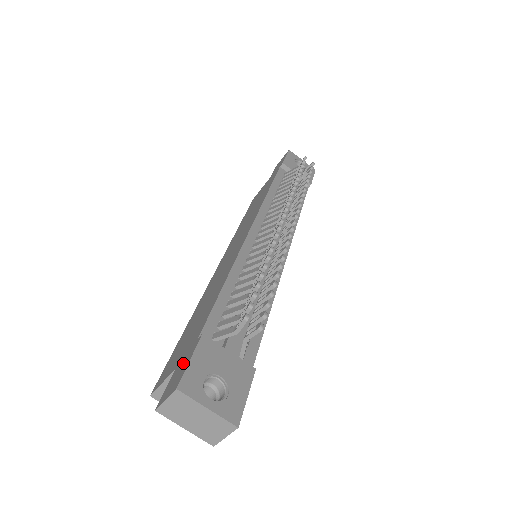
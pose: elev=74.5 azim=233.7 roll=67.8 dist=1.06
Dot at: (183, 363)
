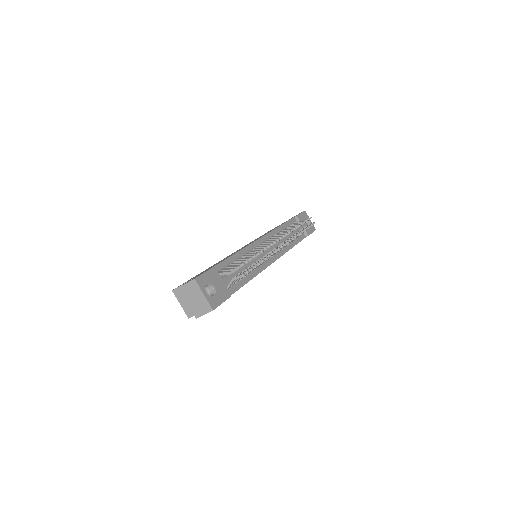
Dot at: occluded
